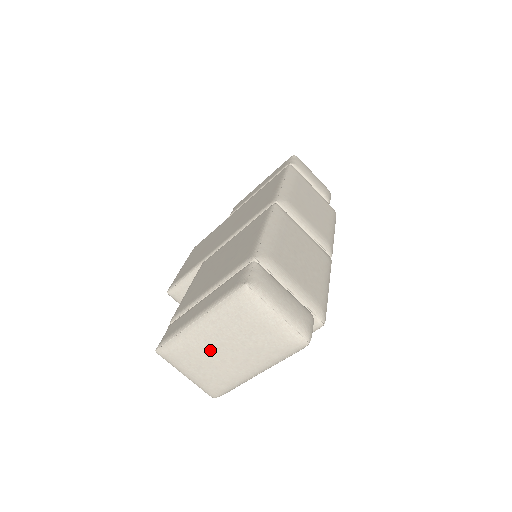
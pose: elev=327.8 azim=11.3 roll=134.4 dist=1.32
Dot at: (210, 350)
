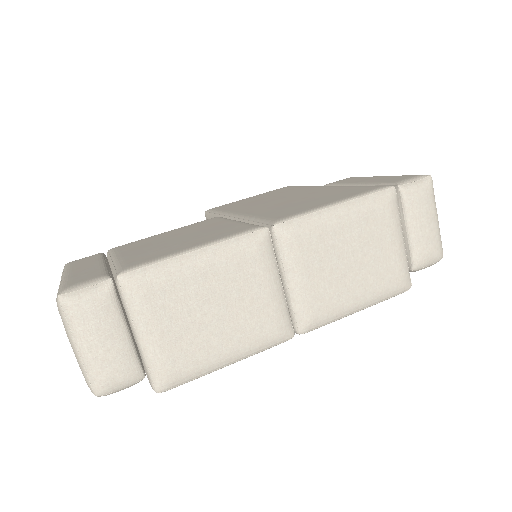
Dot at: occluded
